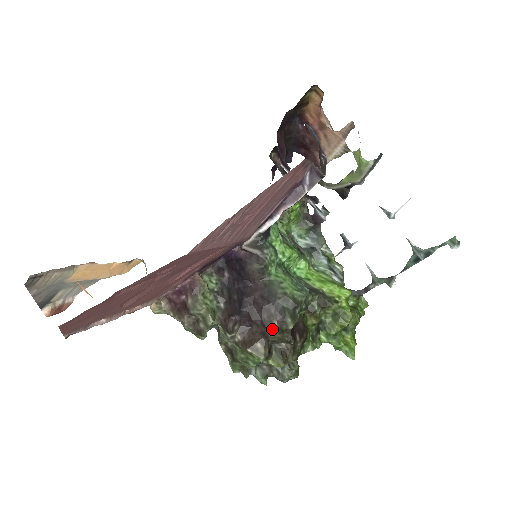
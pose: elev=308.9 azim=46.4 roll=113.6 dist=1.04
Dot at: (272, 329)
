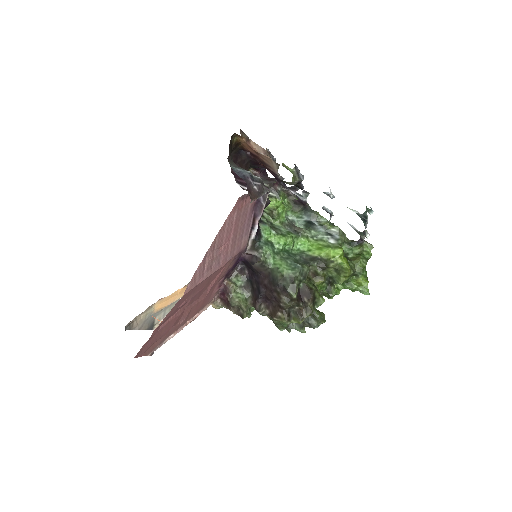
Dot at: (282, 302)
